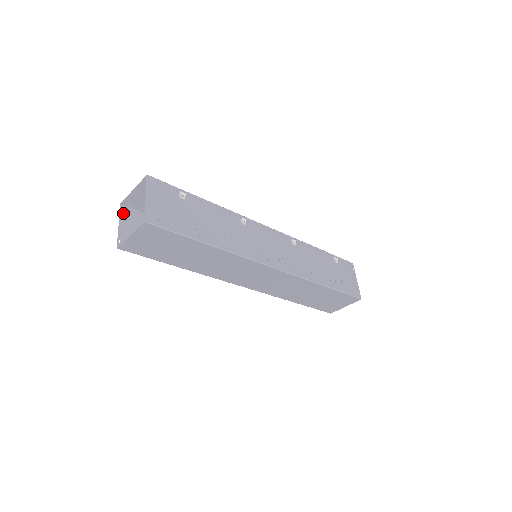
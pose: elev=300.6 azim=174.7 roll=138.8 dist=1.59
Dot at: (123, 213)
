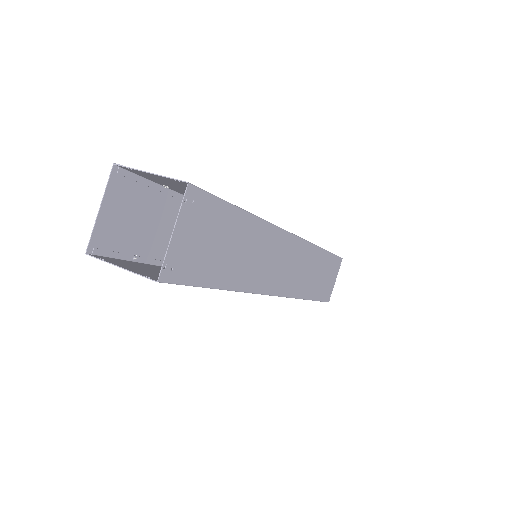
Dot at: (103, 259)
